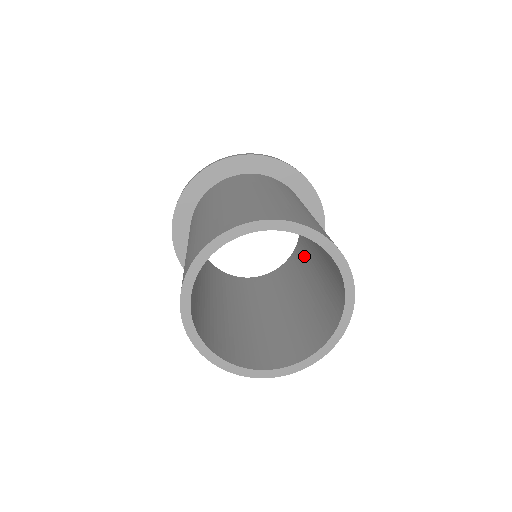
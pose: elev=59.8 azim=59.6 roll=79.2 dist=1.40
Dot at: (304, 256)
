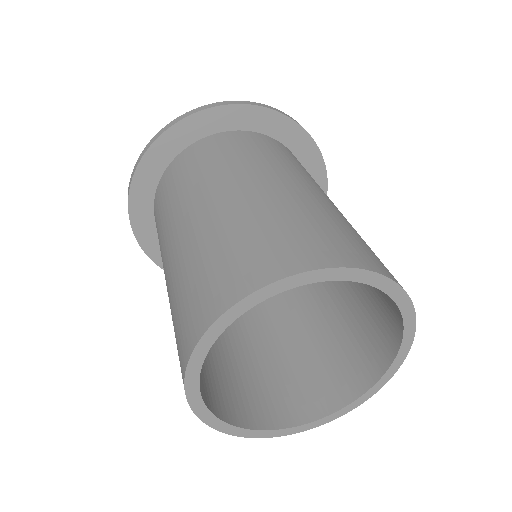
Dot at: occluded
